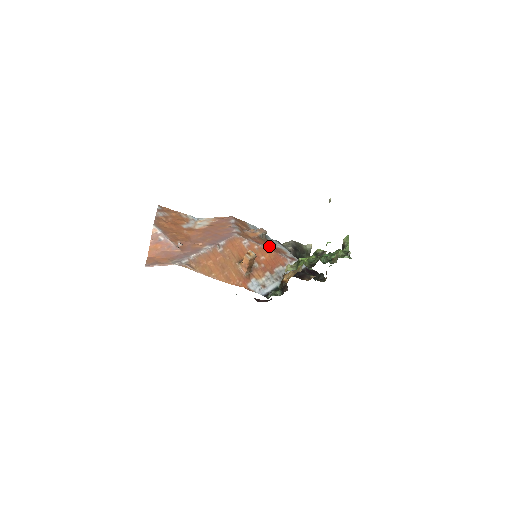
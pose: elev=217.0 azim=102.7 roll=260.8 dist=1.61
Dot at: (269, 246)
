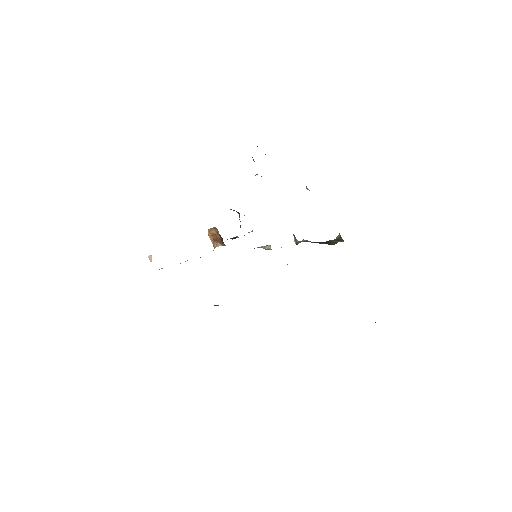
Dot at: occluded
